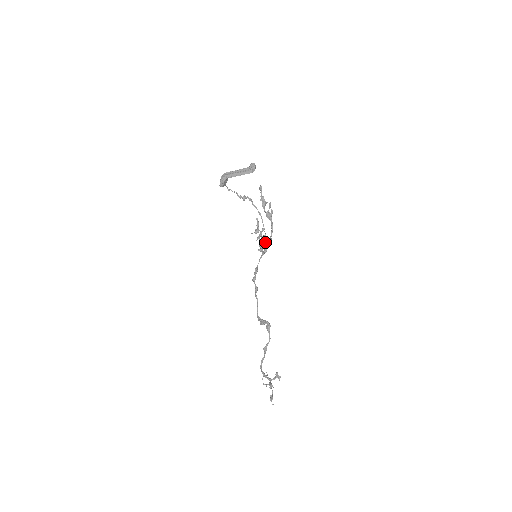
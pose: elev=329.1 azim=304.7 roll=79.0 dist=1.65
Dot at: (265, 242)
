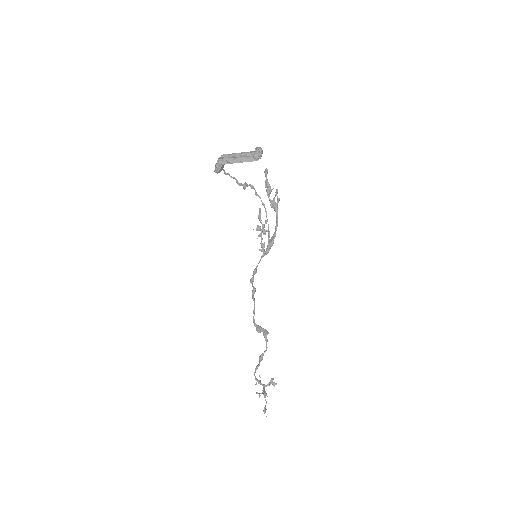
Dot at: (268, 239)
